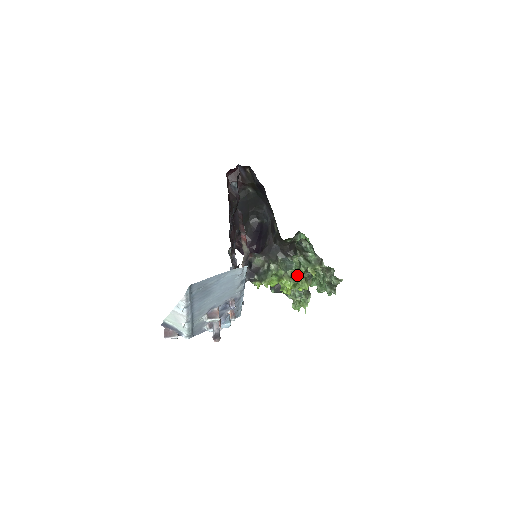
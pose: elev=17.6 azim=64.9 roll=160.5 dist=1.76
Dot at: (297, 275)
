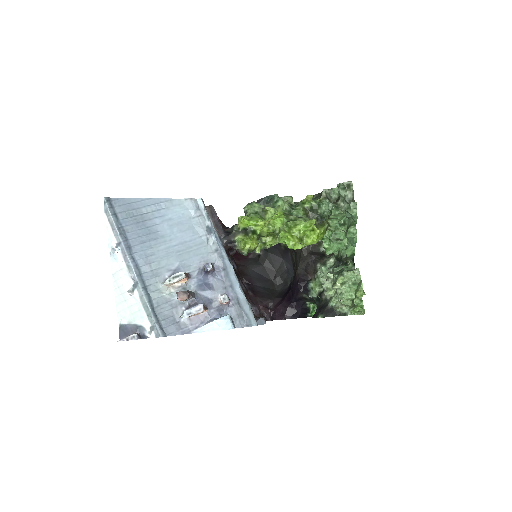
Dot at: occluded
